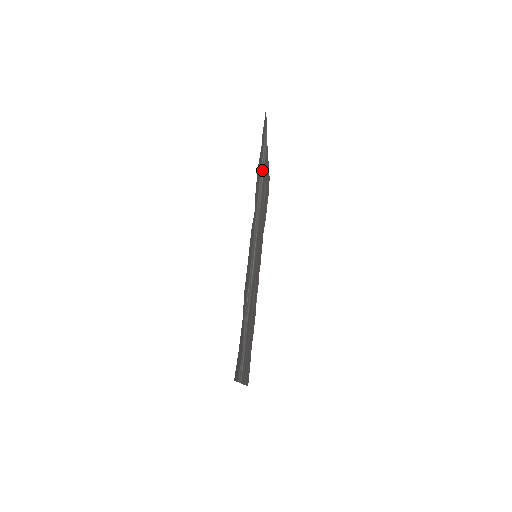
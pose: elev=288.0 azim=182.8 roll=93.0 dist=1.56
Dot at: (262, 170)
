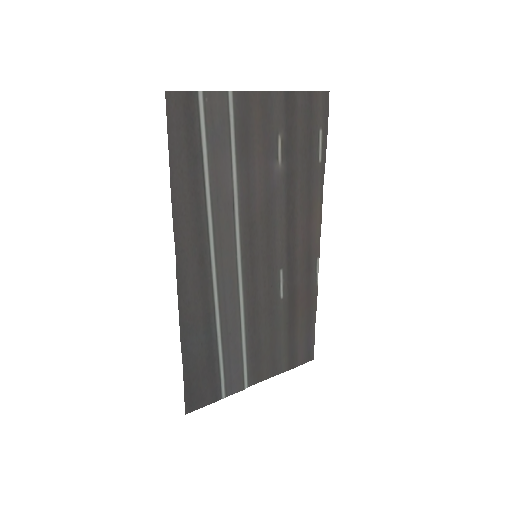
Dot at: (219, 159)
